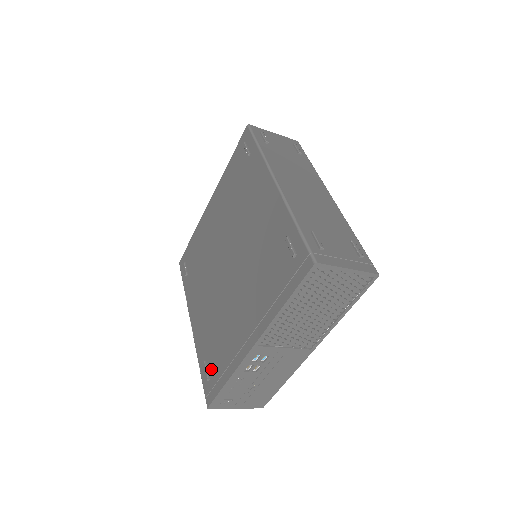
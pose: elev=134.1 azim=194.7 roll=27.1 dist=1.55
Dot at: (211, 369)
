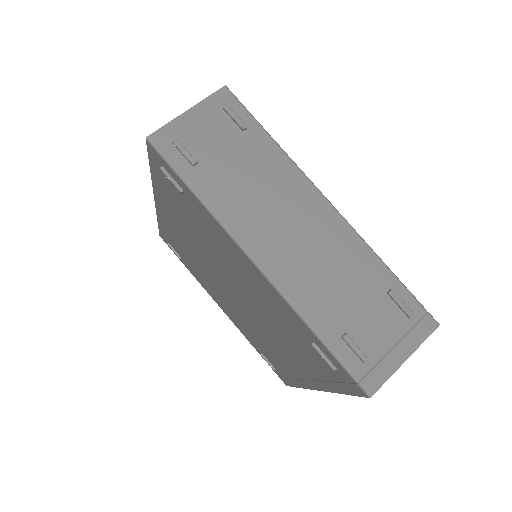
Dot at: (272, 364)
